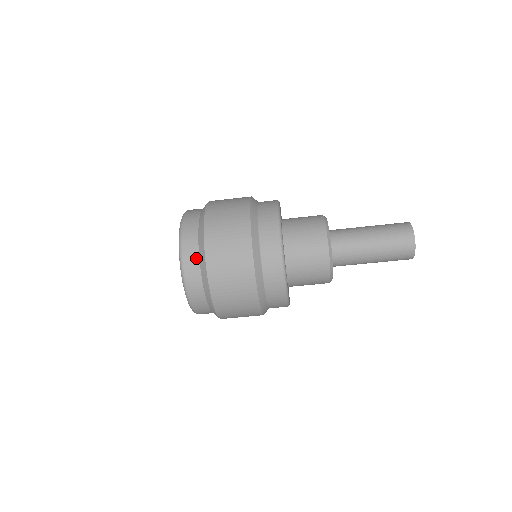
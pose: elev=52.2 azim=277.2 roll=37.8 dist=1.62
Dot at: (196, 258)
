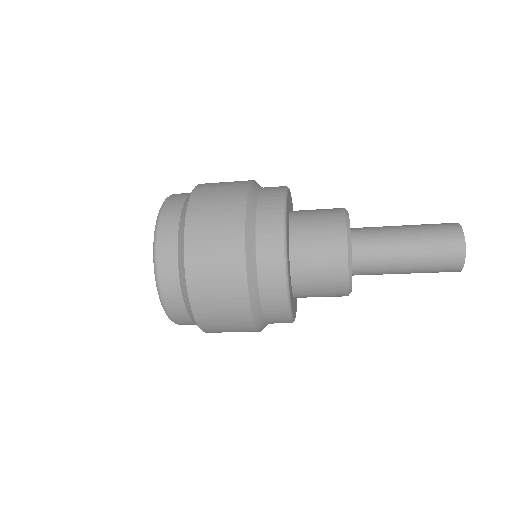
Dot at: (181, 306)
